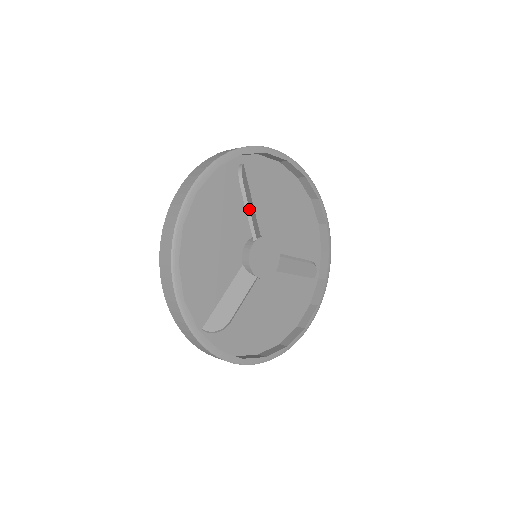
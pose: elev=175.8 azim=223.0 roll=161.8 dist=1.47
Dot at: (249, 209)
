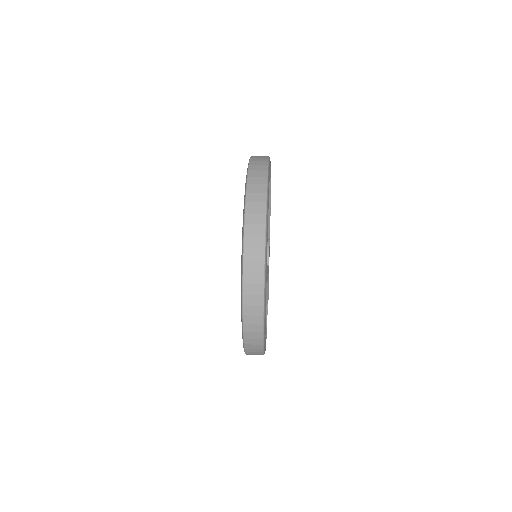
Dot at: occluded
